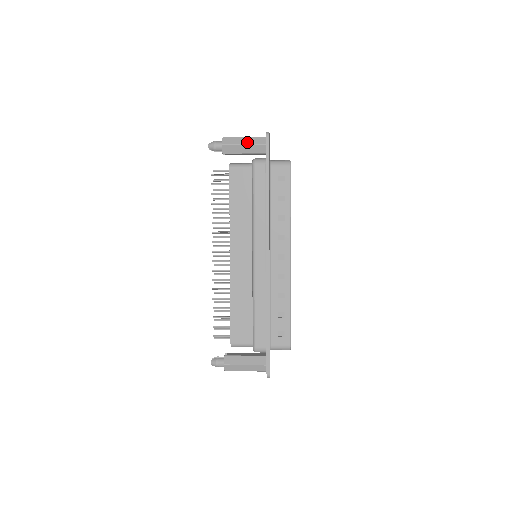
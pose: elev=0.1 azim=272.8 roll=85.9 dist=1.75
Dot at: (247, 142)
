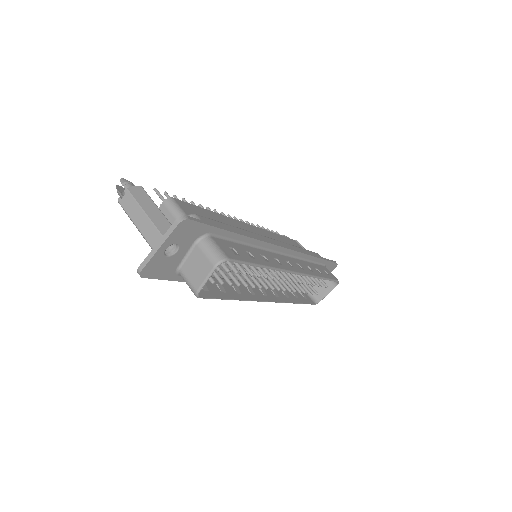
Dot at: (141, 234)
